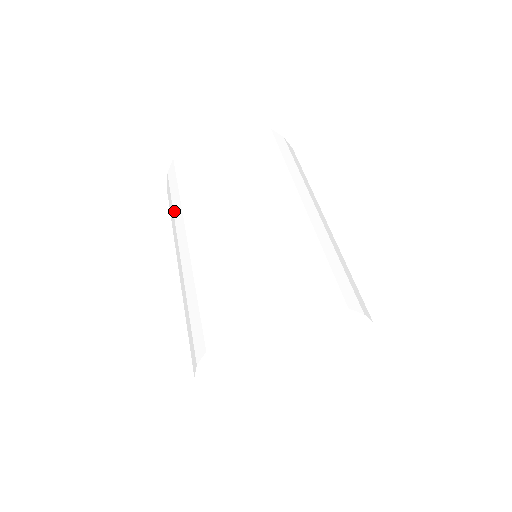
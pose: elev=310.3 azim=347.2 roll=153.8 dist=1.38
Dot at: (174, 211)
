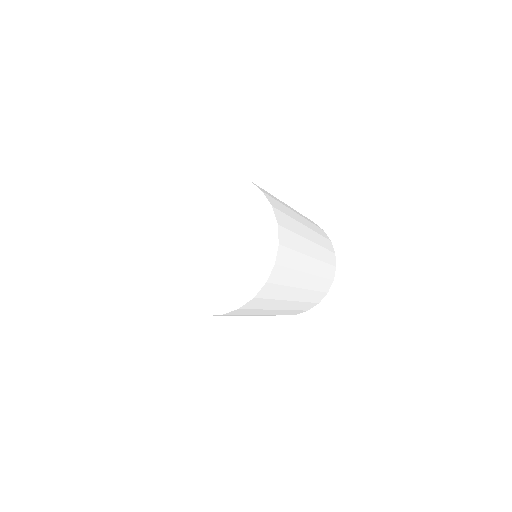
Dot at: occluded
